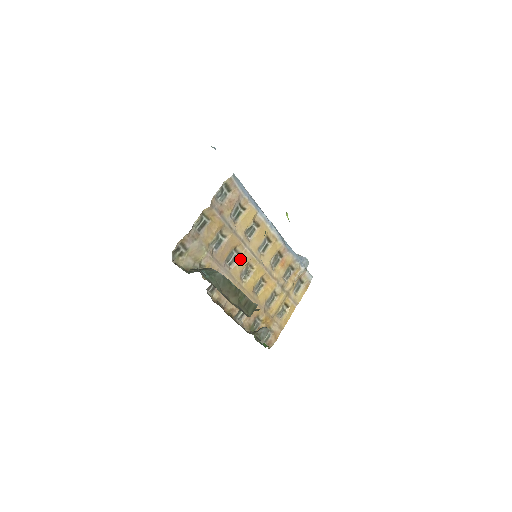
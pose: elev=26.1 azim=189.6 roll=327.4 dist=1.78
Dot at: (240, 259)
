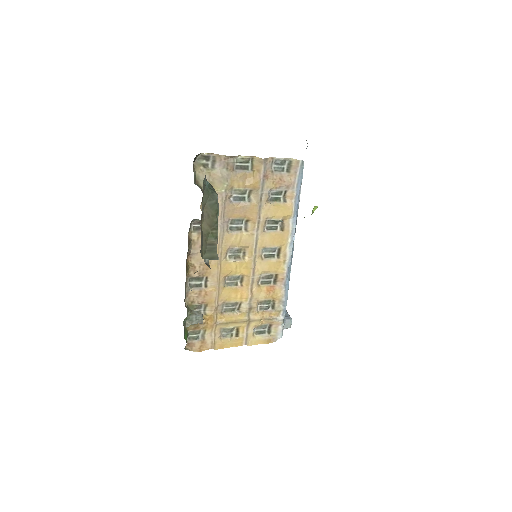
Dot at: (242, 235)
